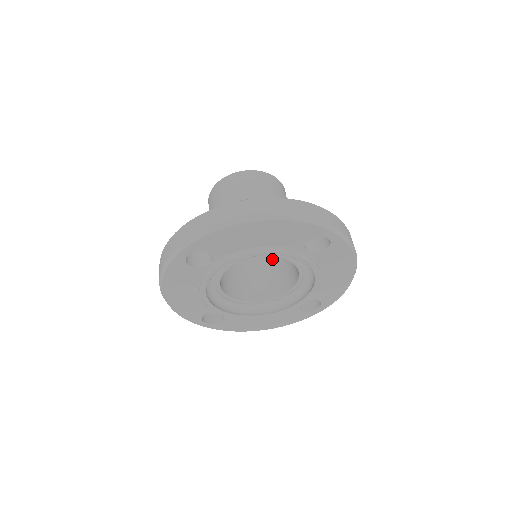
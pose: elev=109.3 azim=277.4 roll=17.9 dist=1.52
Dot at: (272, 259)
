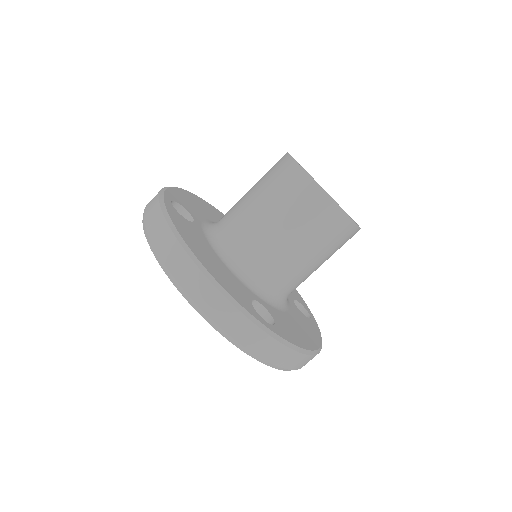
Dot at: occluded
